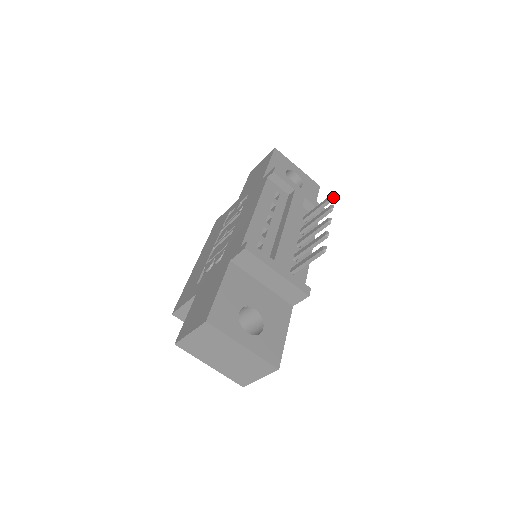
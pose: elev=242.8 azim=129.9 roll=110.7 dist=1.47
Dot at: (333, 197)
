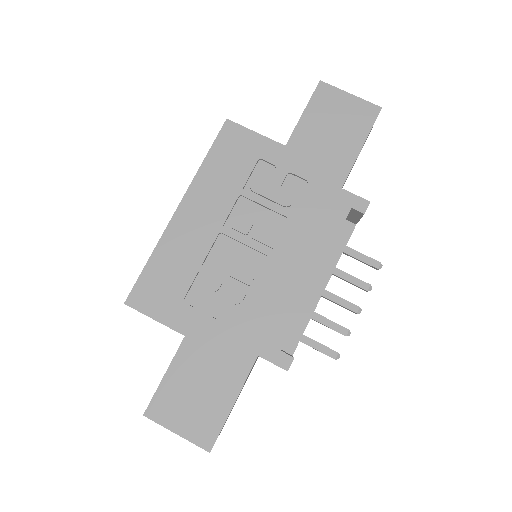
Dot at: (378, 269)
